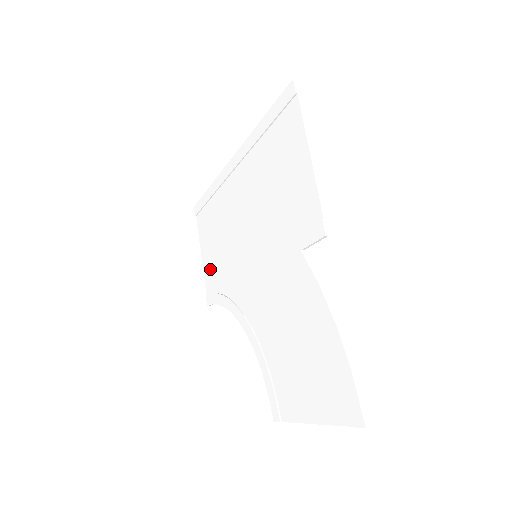
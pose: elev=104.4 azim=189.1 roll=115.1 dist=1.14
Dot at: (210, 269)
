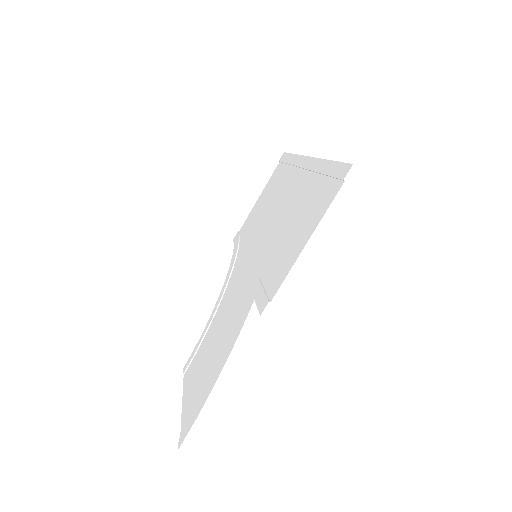
Dot at: (251, 217)
